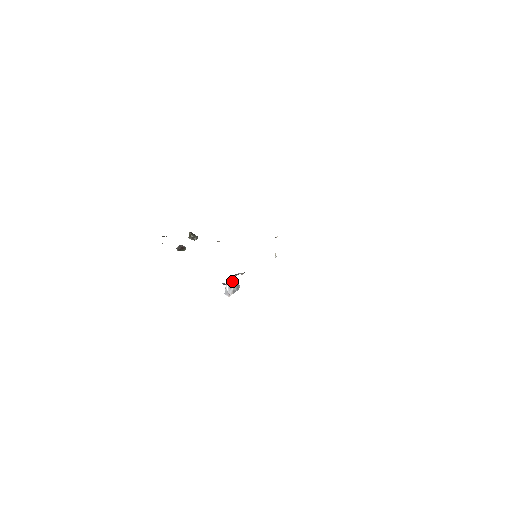
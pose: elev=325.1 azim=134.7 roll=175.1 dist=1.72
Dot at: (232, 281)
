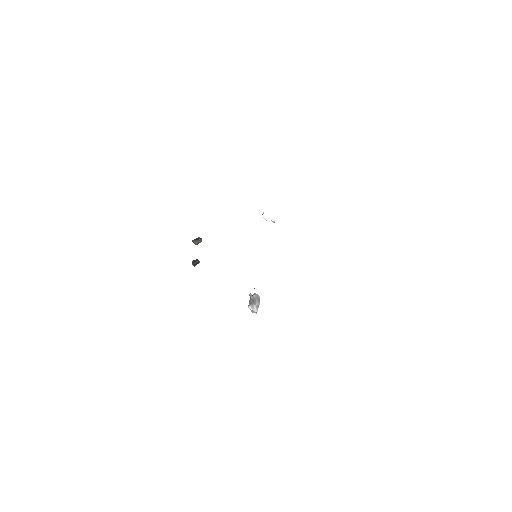
Dot at: (250, 301)
